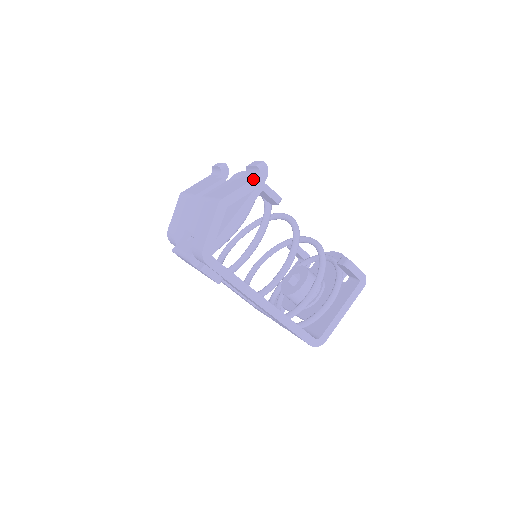
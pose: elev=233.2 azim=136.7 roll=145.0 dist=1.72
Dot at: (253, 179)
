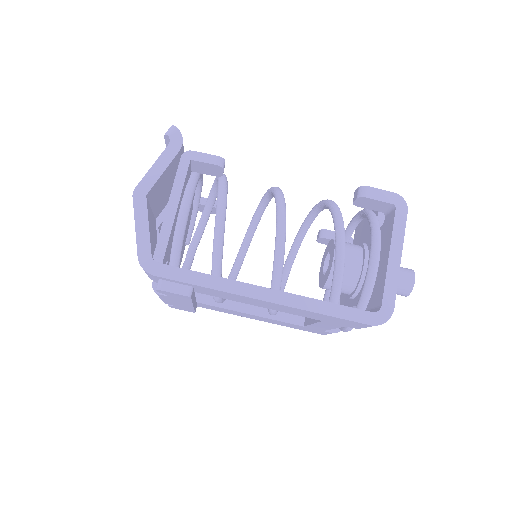
Dot at: (165, 149)
